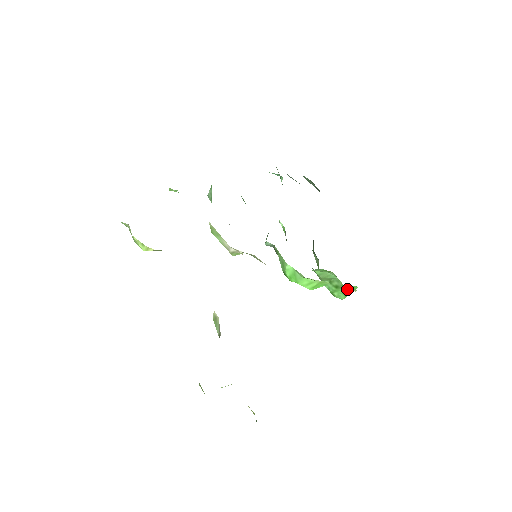
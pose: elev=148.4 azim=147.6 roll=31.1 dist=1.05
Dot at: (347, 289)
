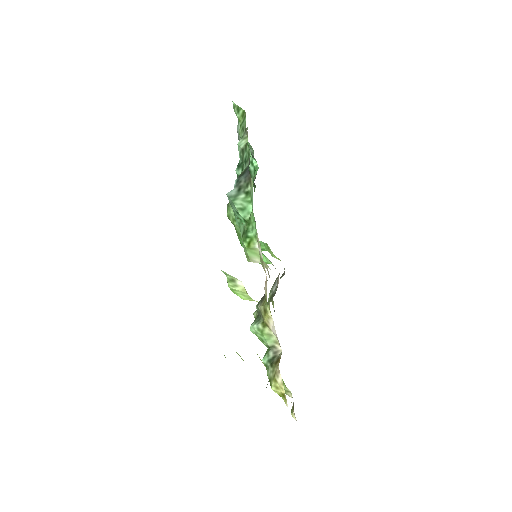
Dot at: (263, 249)
